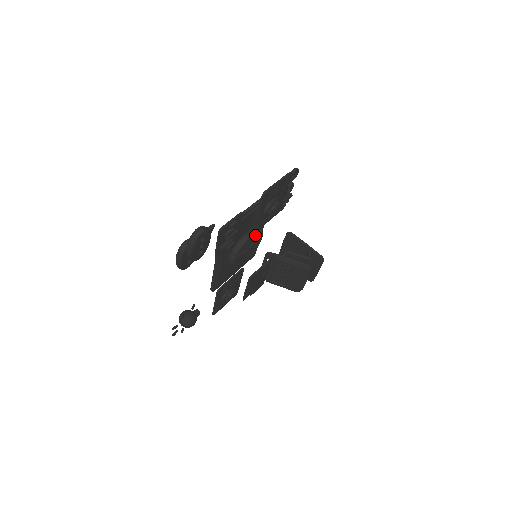
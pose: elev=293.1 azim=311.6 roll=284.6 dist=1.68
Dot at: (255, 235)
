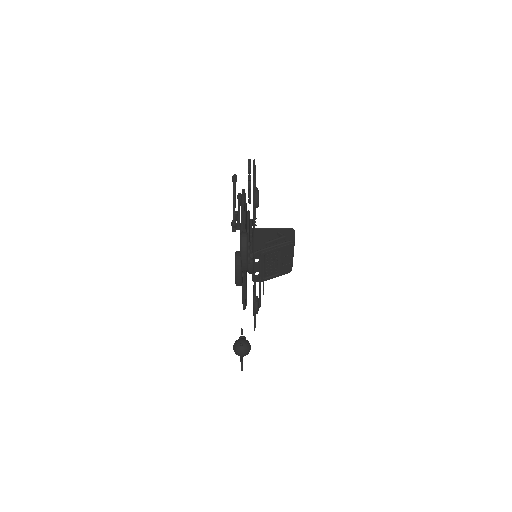
Dot at: occluded
